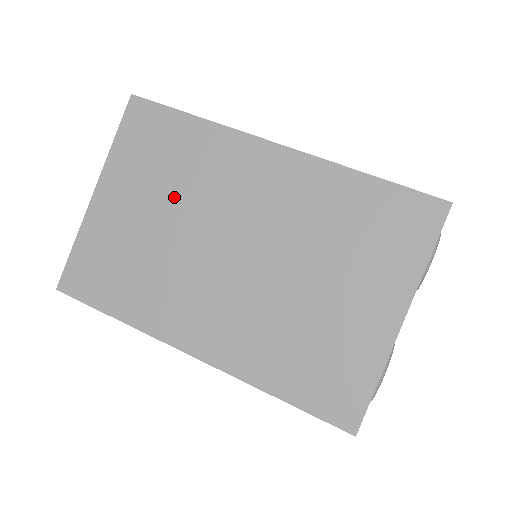
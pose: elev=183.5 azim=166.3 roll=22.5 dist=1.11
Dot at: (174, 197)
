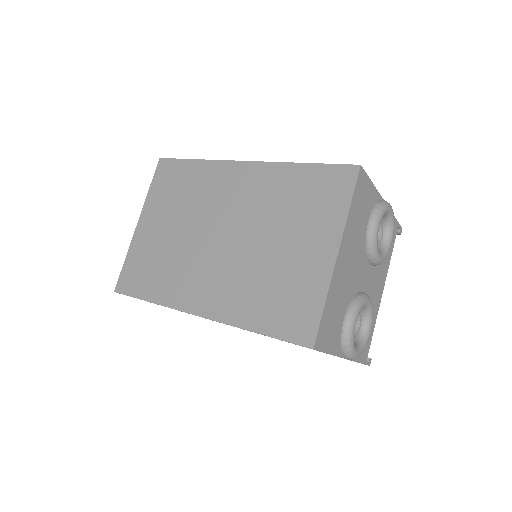
Dot at: (185, 212)
